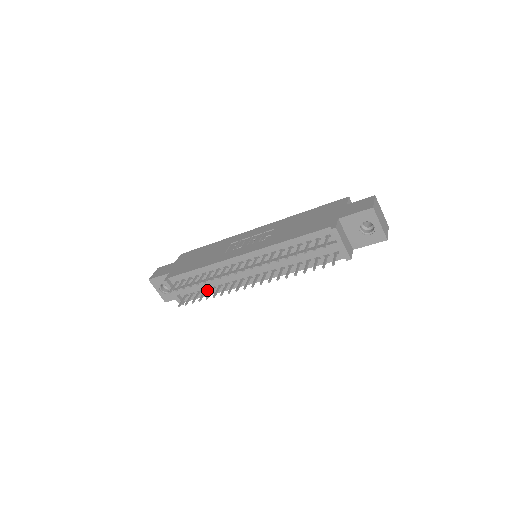
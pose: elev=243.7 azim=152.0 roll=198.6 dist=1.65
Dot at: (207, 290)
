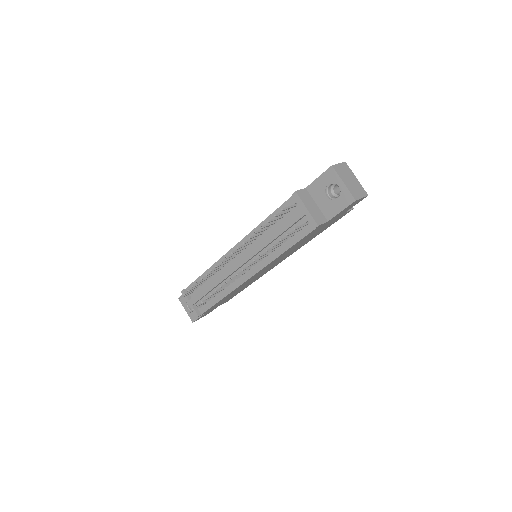
Dot at: (215, 296)
